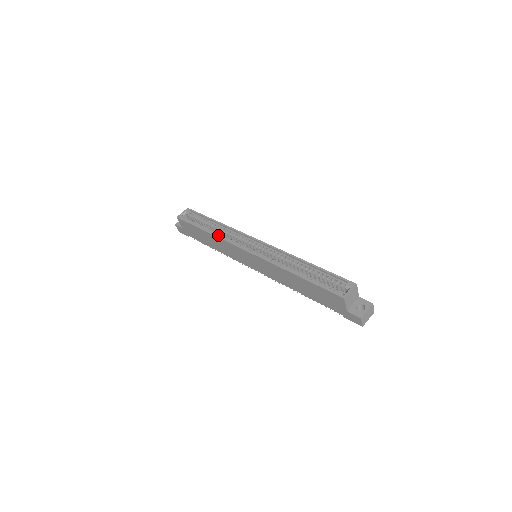
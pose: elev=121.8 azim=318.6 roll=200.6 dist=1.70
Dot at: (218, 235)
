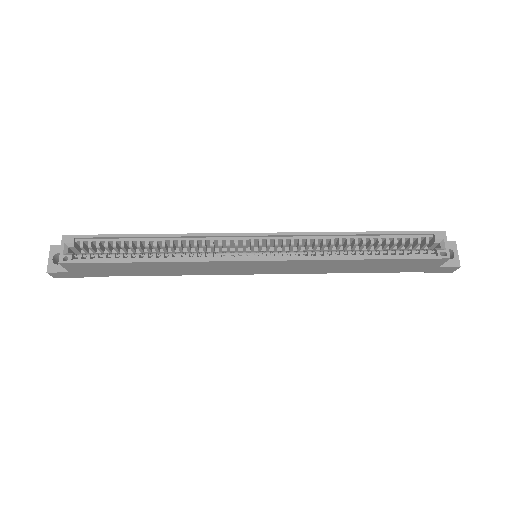
Dot at: (177, 257)
